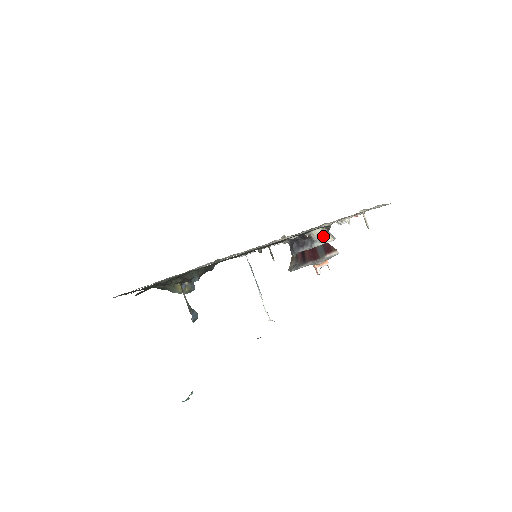
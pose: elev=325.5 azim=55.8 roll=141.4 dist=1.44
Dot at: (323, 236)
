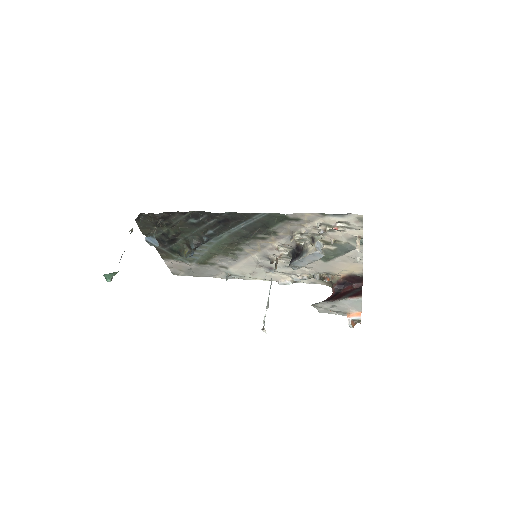
Dot at: (311, 248)
